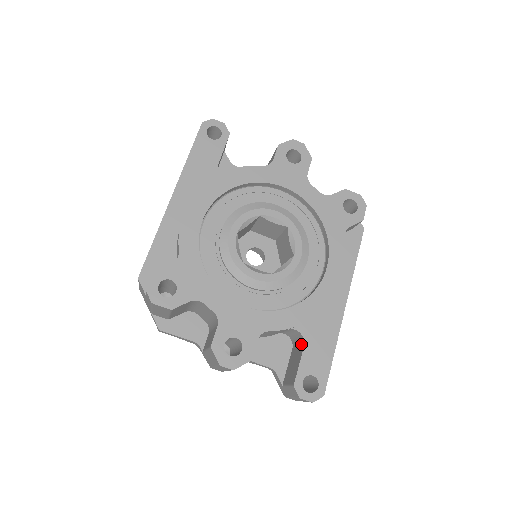
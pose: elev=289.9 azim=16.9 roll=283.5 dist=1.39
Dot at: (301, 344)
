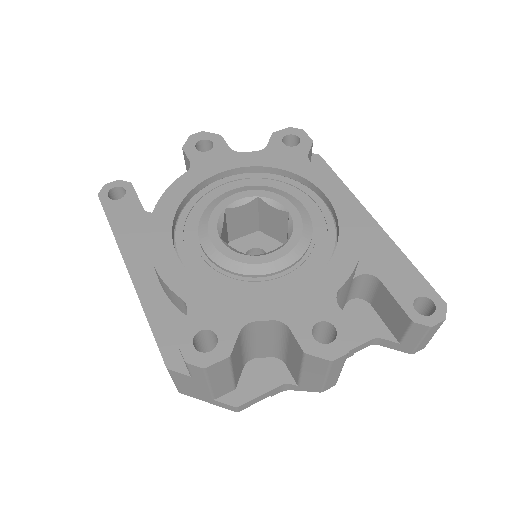
Dot at: (376, 285)
